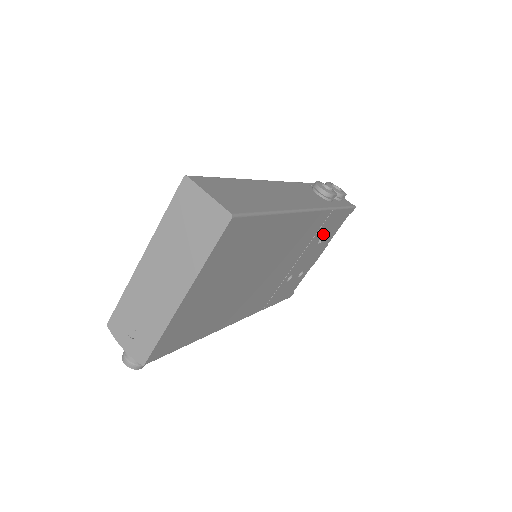
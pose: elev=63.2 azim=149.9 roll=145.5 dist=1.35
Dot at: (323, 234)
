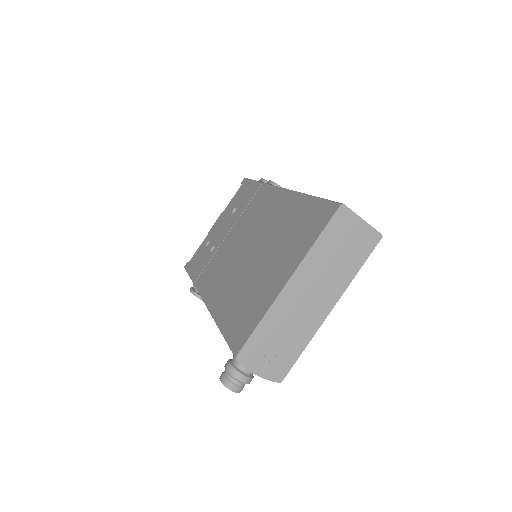
Dot at: occluded
